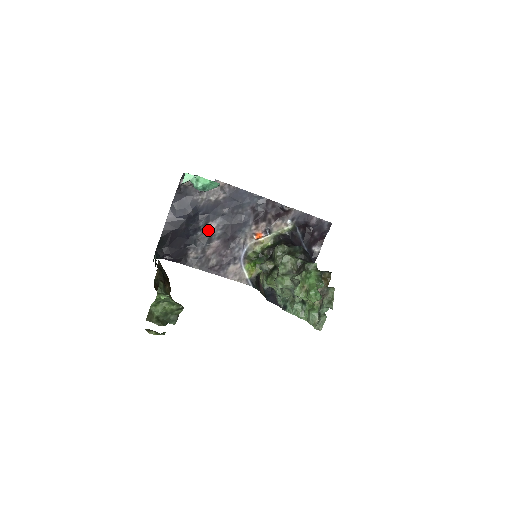
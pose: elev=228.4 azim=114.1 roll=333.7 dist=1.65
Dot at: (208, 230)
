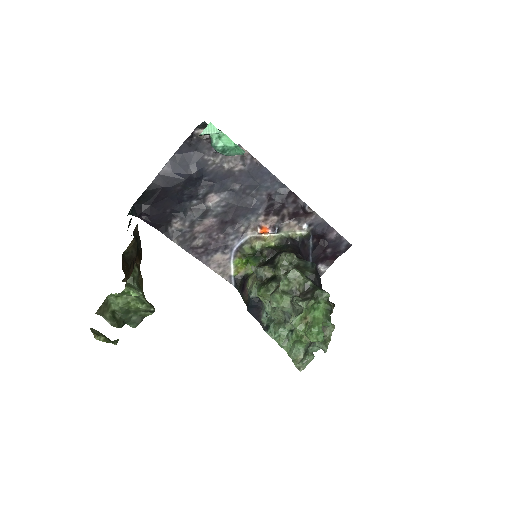
Dot at: (207, 202)
